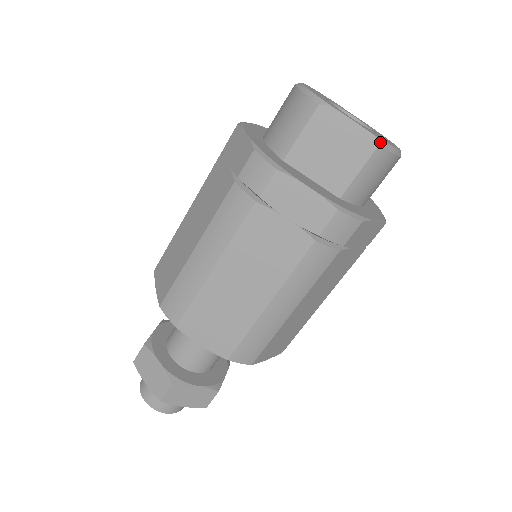
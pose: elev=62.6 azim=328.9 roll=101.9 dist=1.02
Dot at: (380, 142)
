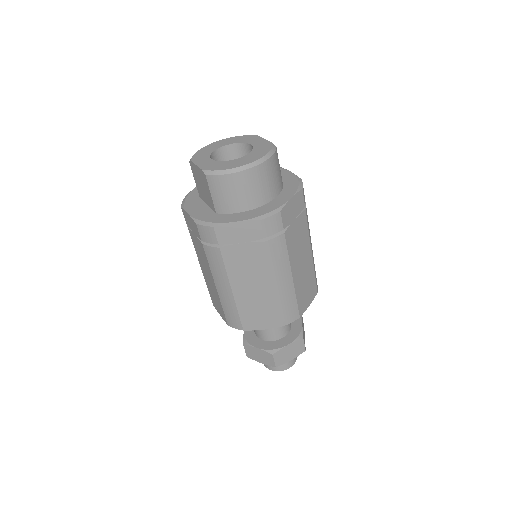
Dot at: (207, 173)
